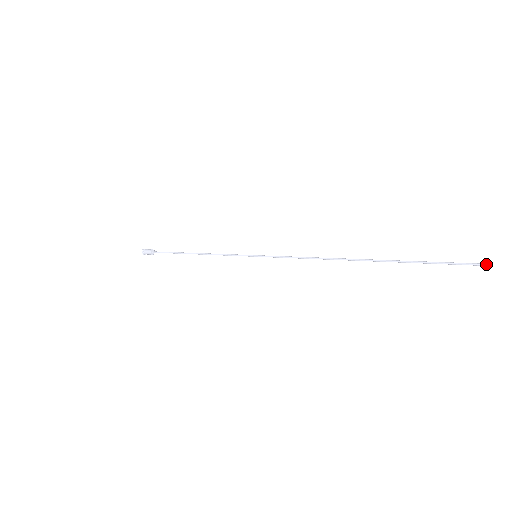
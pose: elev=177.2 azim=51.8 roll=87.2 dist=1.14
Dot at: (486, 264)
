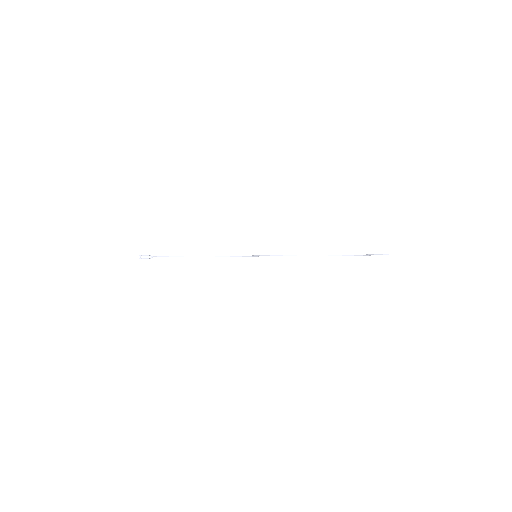
Dot at: (387, 254)
